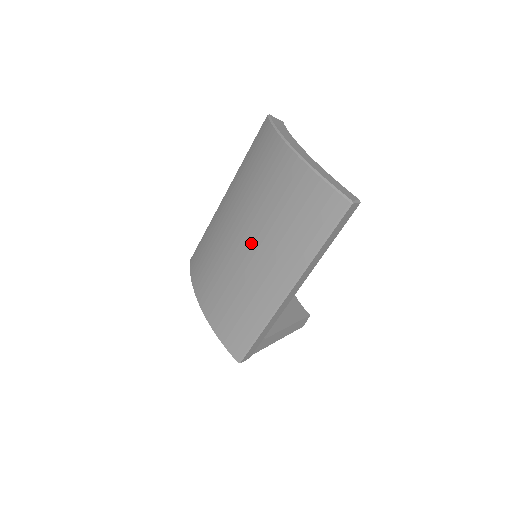
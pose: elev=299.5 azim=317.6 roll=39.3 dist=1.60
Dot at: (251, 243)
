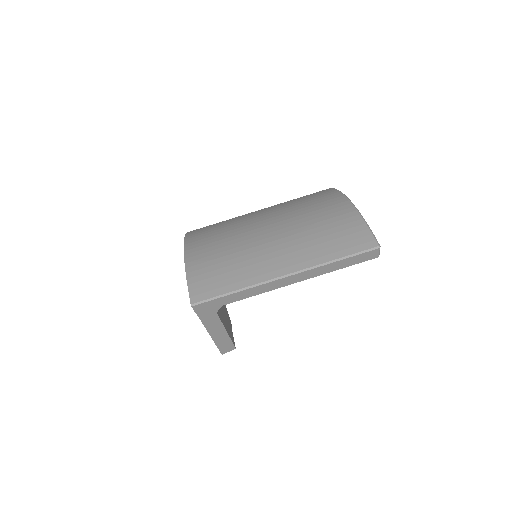
Dot at: (275, 234)
